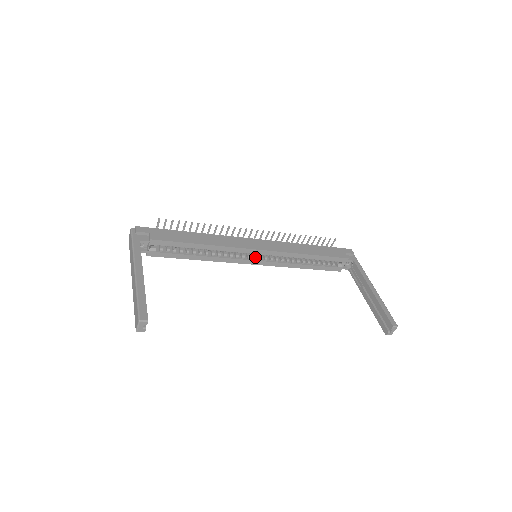
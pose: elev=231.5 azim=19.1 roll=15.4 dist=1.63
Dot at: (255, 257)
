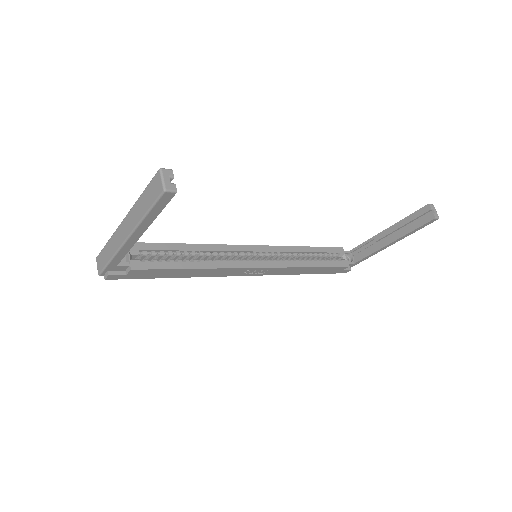
Dot at: (256, 259)
